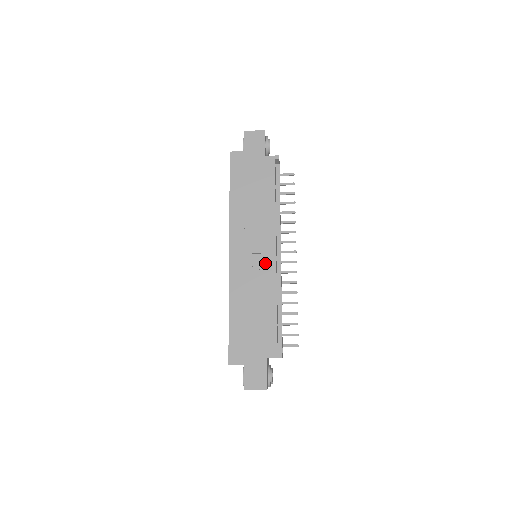
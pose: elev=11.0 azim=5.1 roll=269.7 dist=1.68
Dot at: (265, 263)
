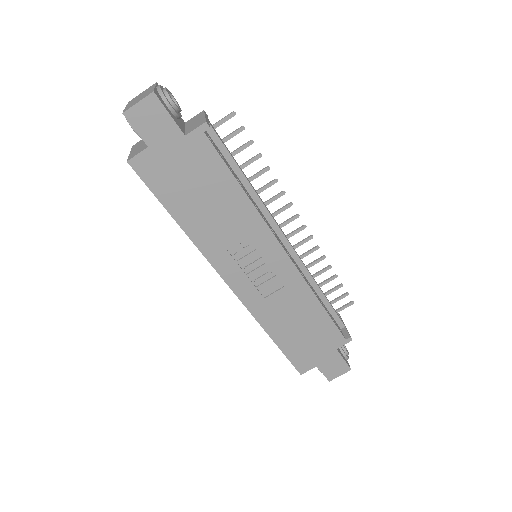
Dot at: (280, 271)
